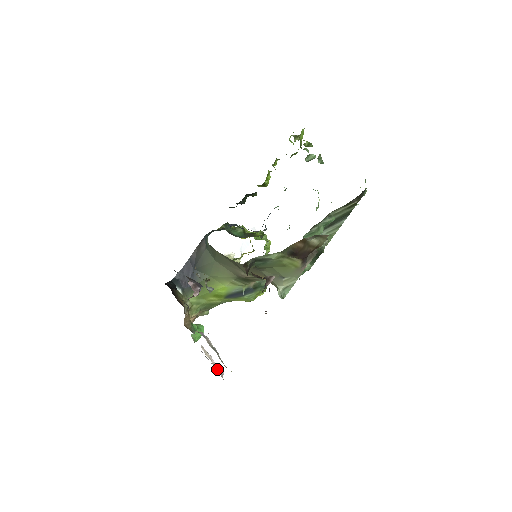
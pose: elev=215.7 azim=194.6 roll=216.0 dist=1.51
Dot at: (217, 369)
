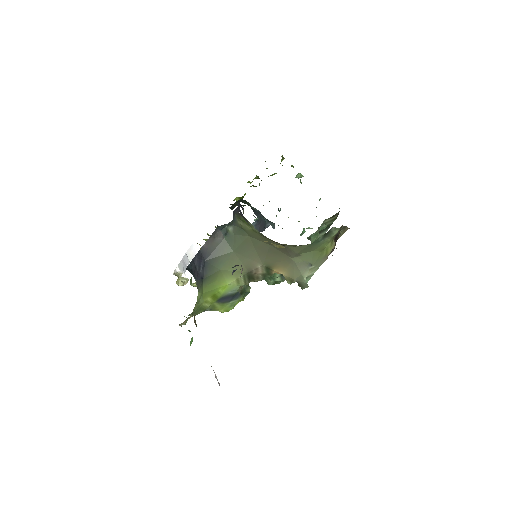
Dot at: (216, 378)
